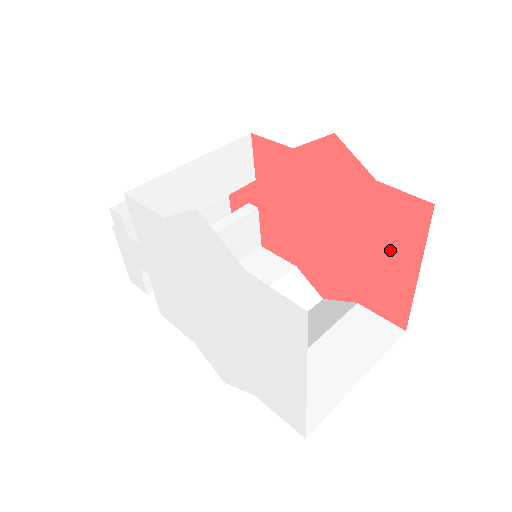
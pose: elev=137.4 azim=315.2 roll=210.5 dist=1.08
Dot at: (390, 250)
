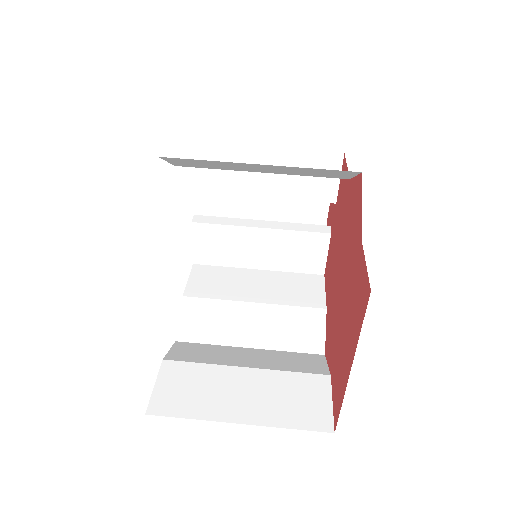
Dot at: (349, 328)
